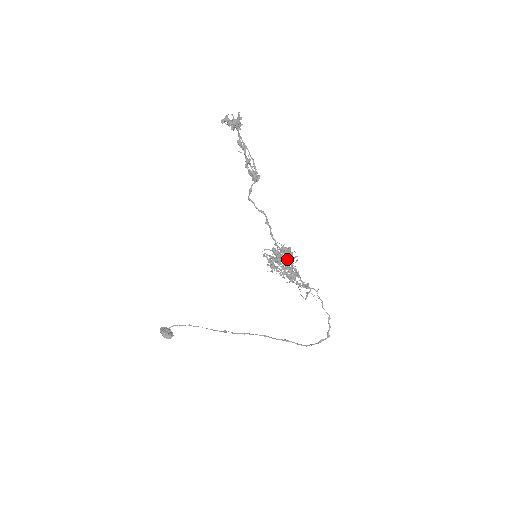
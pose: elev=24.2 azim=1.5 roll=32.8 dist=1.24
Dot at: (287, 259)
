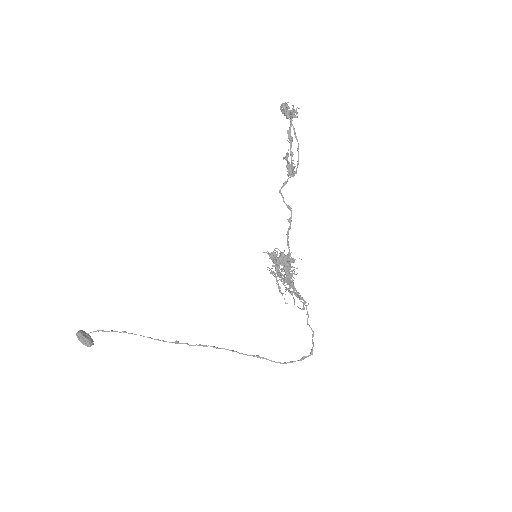
Dot at: occluded
